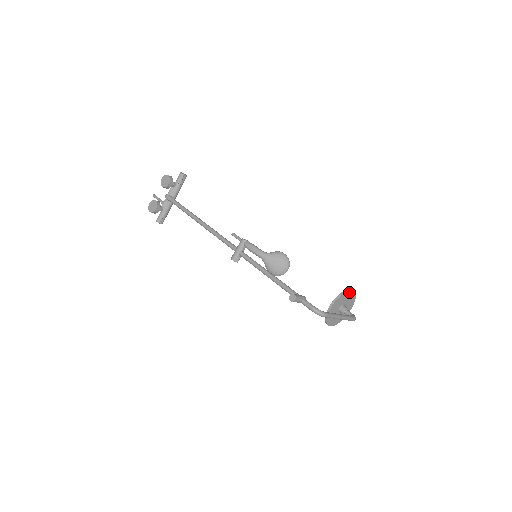
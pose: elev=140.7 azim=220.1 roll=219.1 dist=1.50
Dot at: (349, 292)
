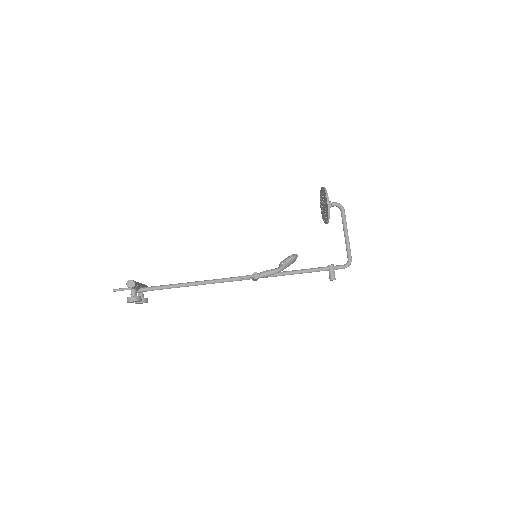
Dot at: (329, 204)
